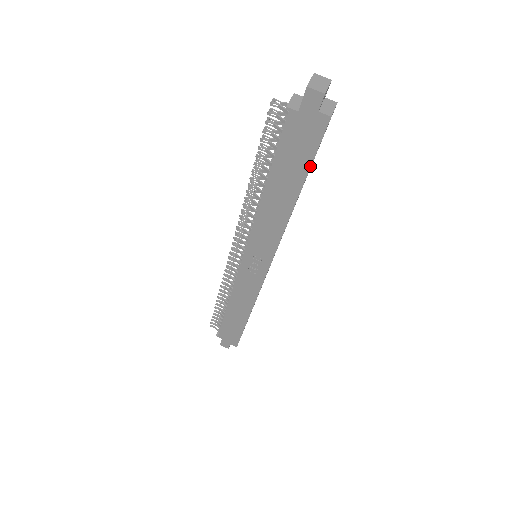
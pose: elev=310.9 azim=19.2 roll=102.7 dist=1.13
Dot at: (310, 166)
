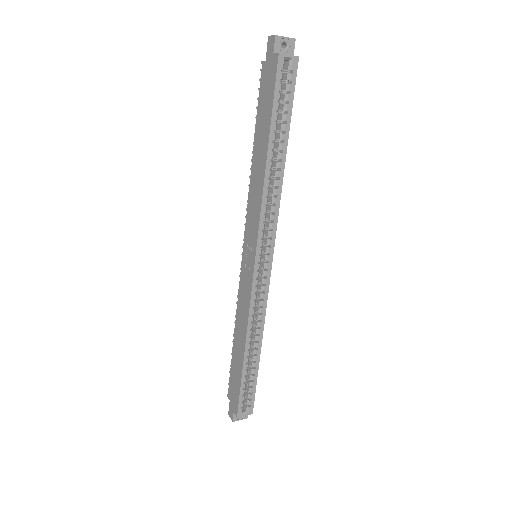
Dot at: (272, 111)
